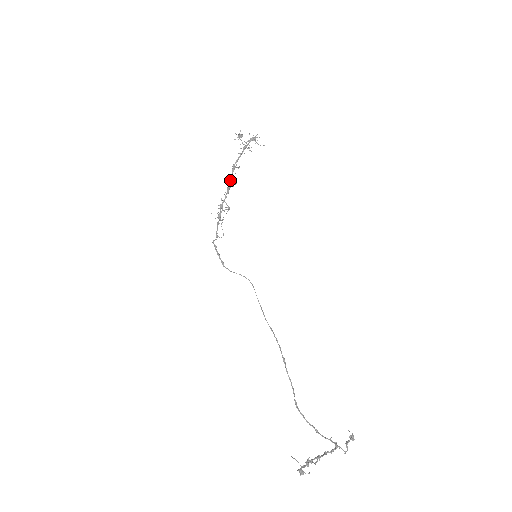
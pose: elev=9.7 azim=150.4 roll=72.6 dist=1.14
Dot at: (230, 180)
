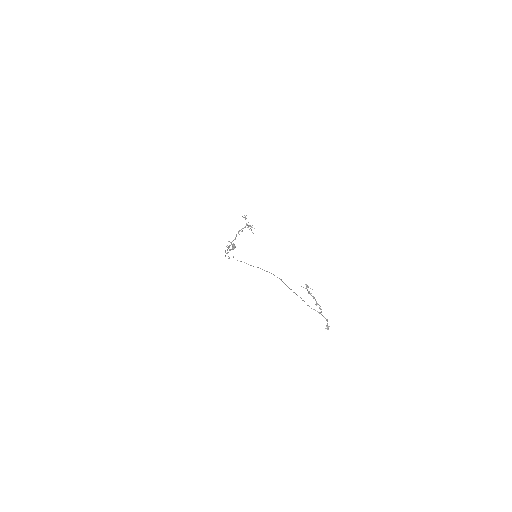
Dot at: (232, 245)
